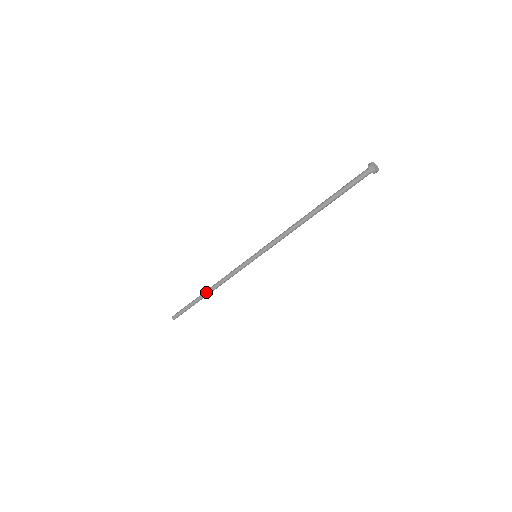
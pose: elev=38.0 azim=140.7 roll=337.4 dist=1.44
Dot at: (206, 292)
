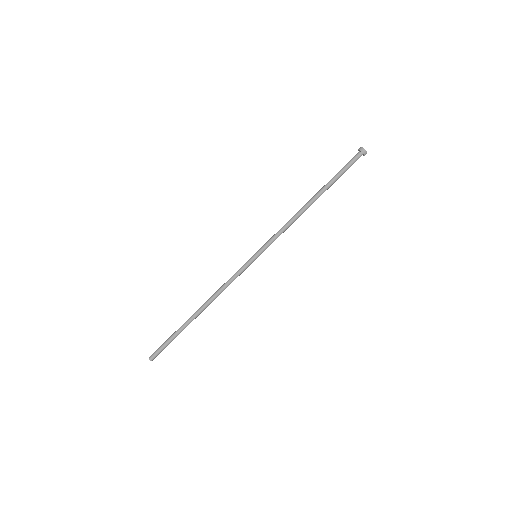
Dot at: (197, 311)
